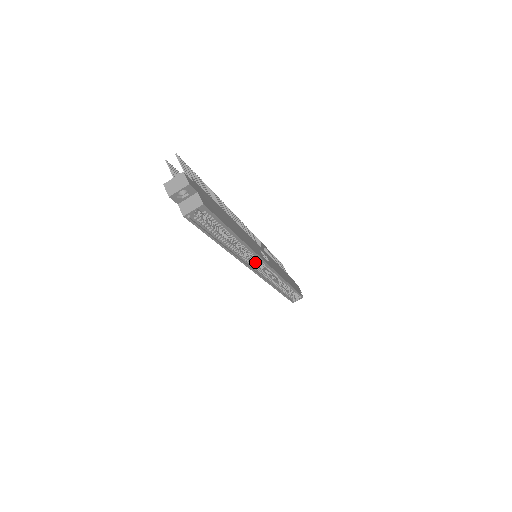
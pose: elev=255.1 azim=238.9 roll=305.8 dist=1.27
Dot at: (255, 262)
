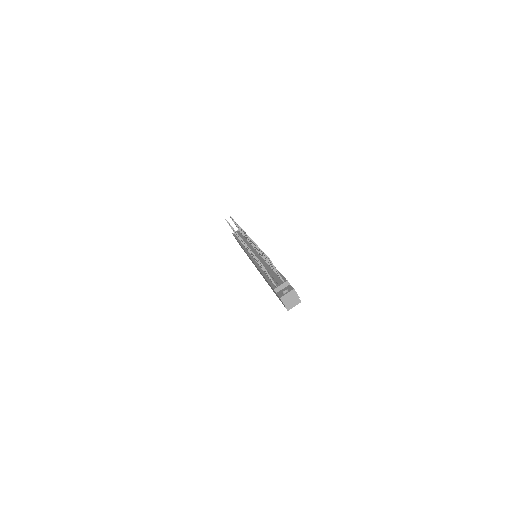
Dot at: occluded
